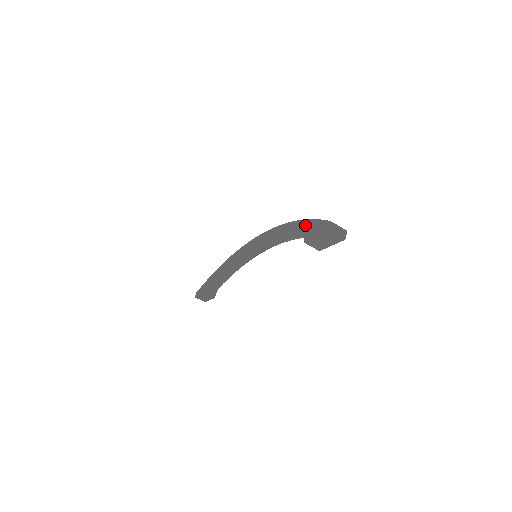
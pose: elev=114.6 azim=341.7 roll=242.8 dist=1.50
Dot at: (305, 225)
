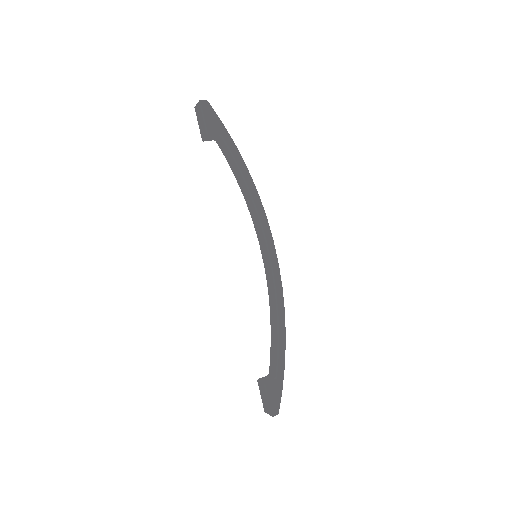
Dot at: occluded
